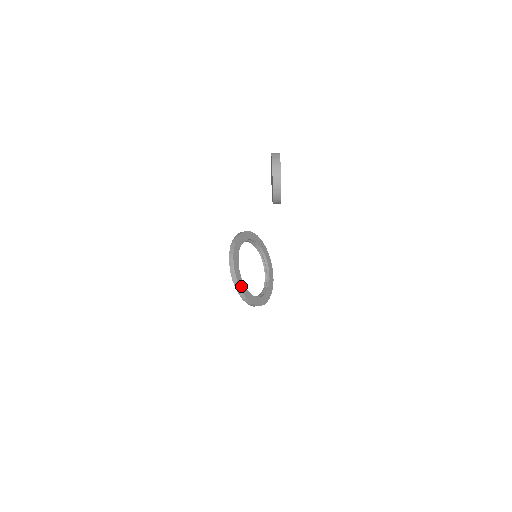
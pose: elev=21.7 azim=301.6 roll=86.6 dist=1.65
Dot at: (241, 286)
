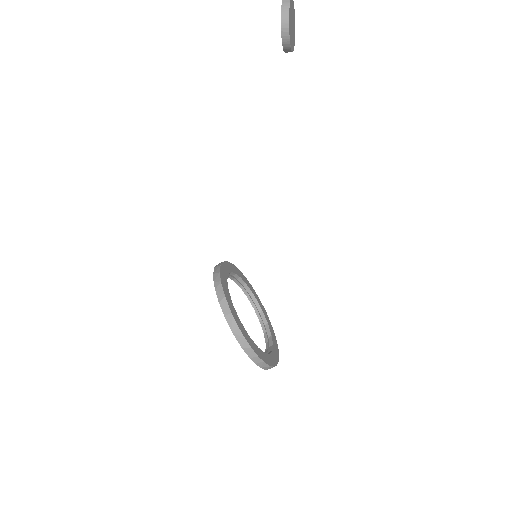
Dot at: (223, 282)
